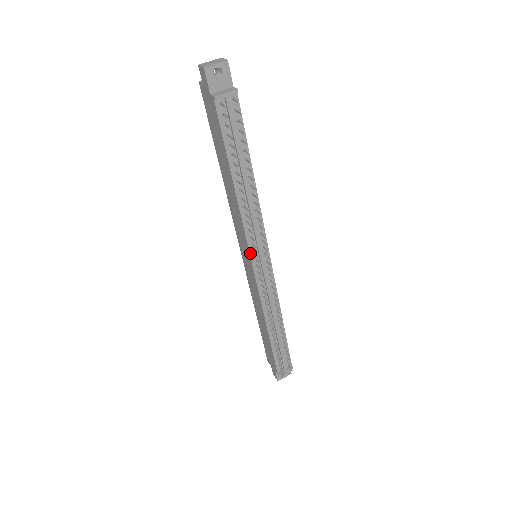
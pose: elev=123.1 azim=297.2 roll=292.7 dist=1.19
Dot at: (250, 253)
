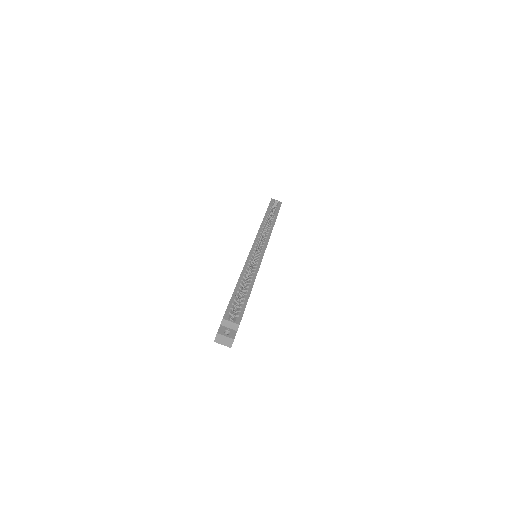
Dot at: occluded
